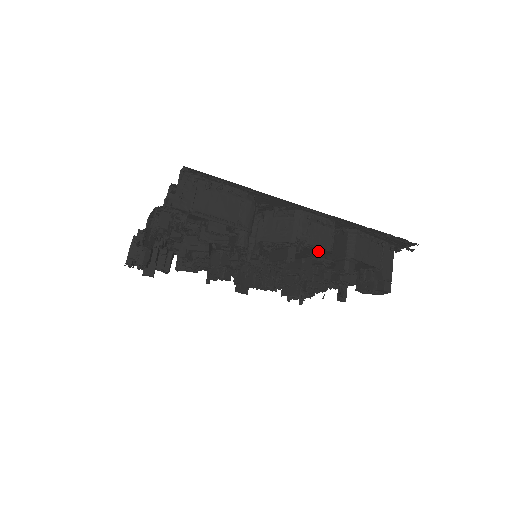
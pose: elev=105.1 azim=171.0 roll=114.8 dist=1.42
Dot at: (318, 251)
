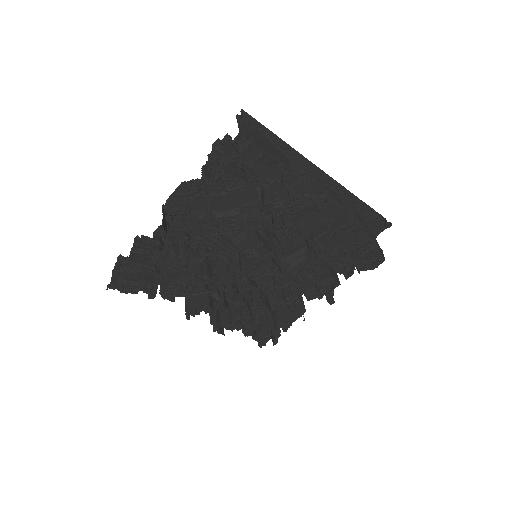
Dot at: (333, 211)
